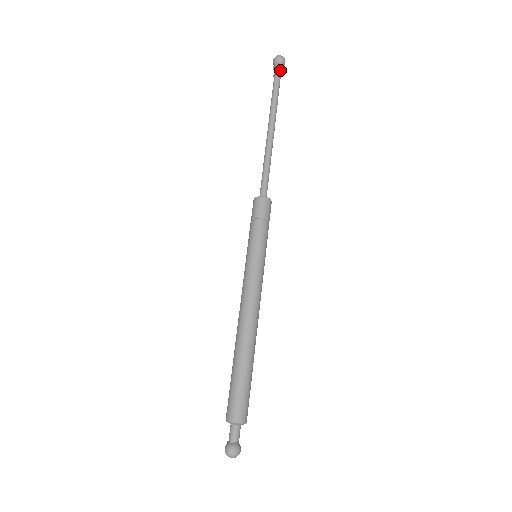
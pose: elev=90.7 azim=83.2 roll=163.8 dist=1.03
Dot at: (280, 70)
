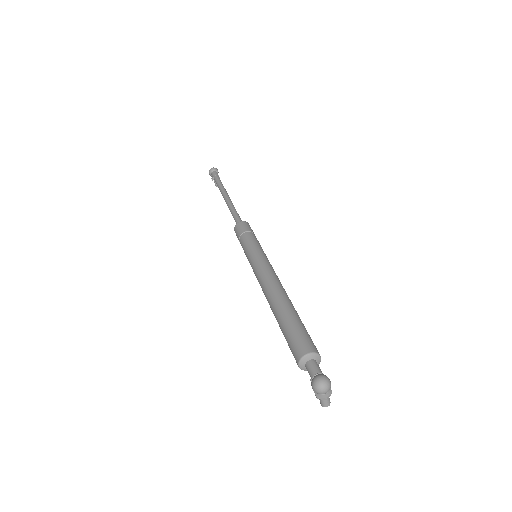
Dot at: (216, 173)
